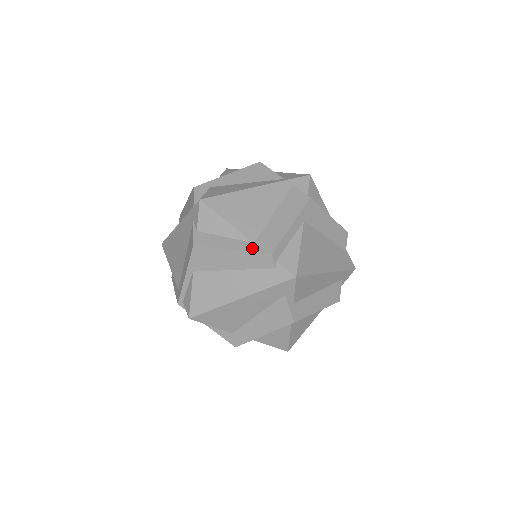
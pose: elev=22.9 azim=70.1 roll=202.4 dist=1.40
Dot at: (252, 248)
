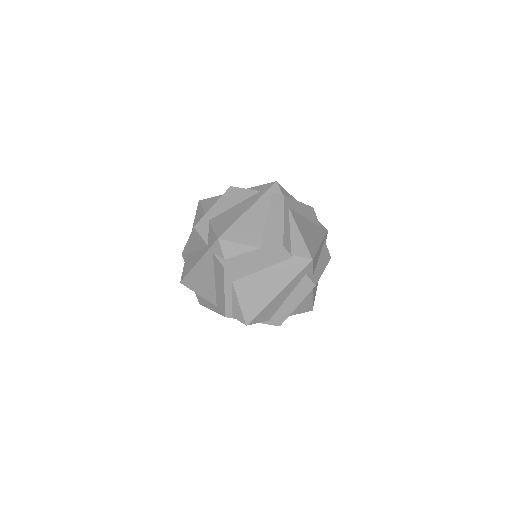
Dot at: (217, 311)
